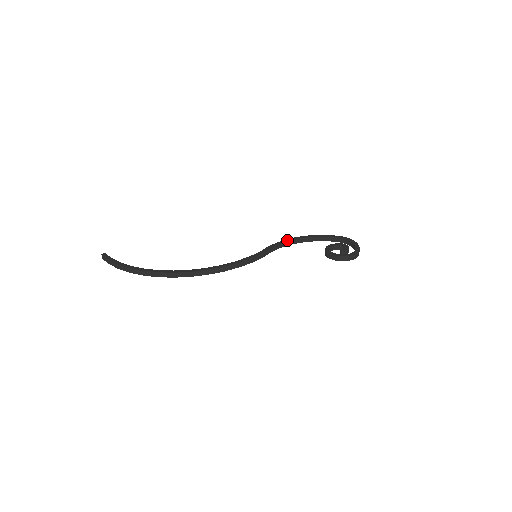
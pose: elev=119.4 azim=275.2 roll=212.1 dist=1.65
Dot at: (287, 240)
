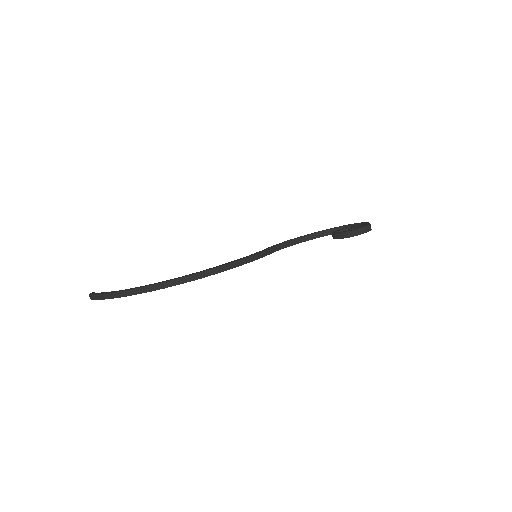
Dot at: (289, 240)
